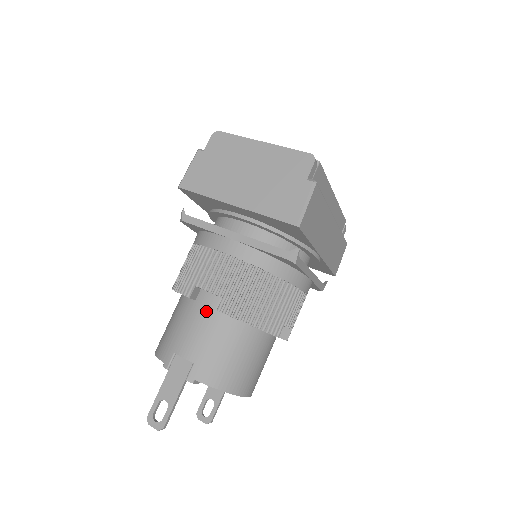
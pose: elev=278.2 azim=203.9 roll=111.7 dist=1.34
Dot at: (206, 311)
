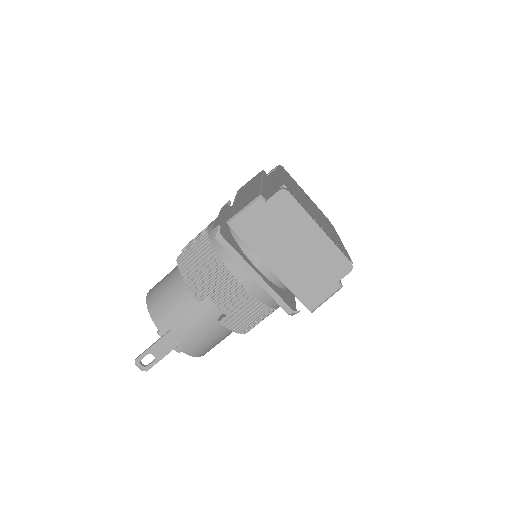
Dot at: (208, 313)
